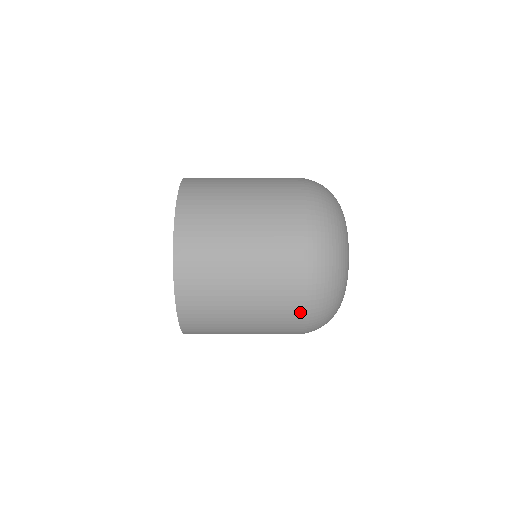
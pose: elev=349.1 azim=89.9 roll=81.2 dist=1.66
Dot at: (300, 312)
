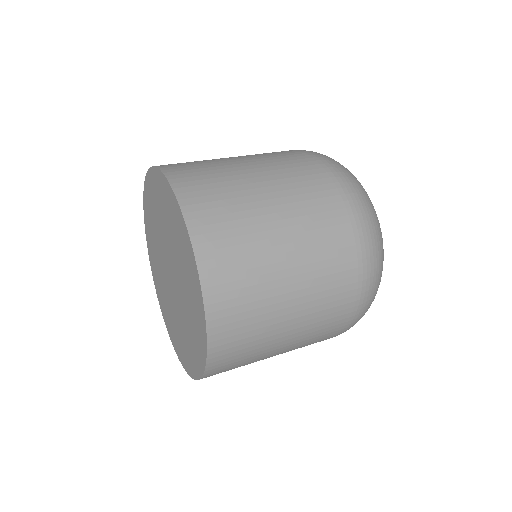
Dot at: (336, 335)
